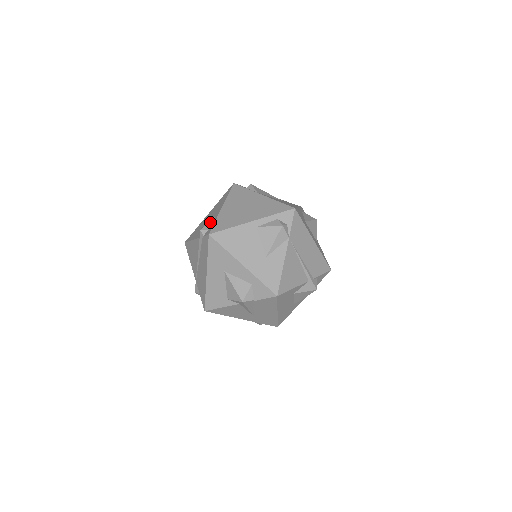
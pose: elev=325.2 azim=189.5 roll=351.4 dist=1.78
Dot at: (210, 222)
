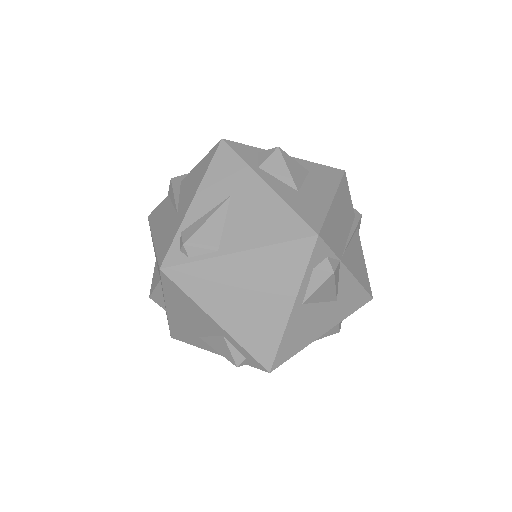
Dot at: (231, 349)
